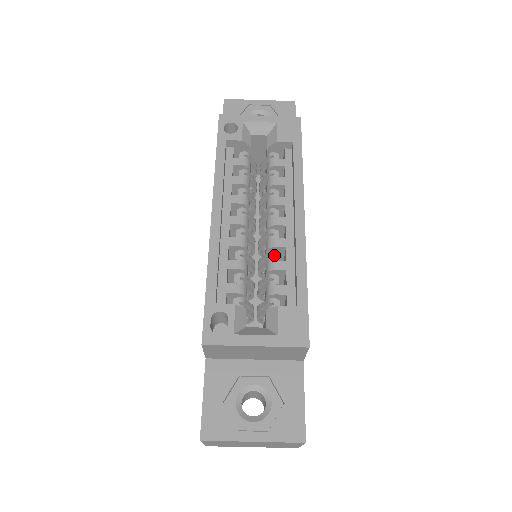
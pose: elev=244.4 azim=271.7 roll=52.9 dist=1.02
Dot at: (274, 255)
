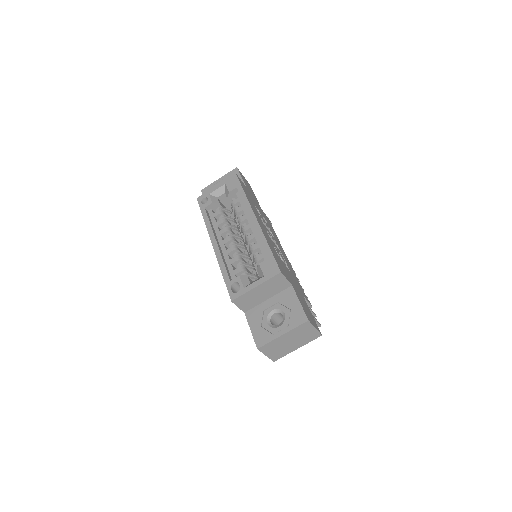
Dot at: (252, 245)
